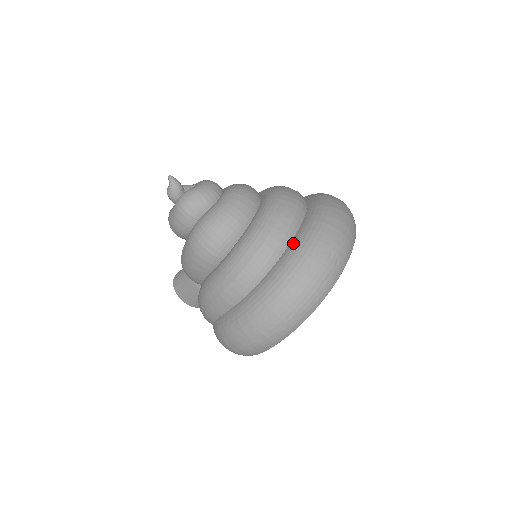
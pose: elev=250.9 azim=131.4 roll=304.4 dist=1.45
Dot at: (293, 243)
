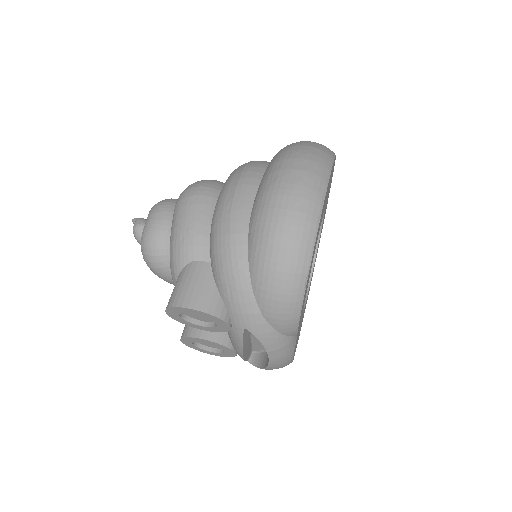
Dot at: occluded
